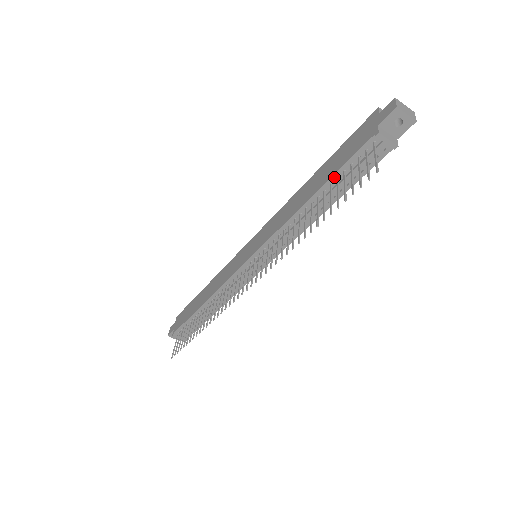
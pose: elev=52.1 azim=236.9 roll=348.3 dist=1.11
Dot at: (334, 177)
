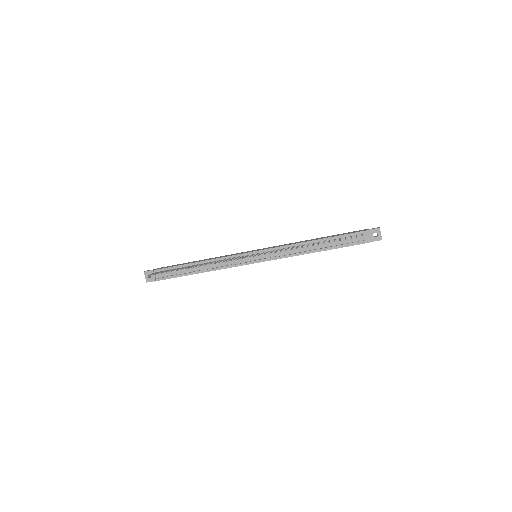
Dot at: (334, 237)
